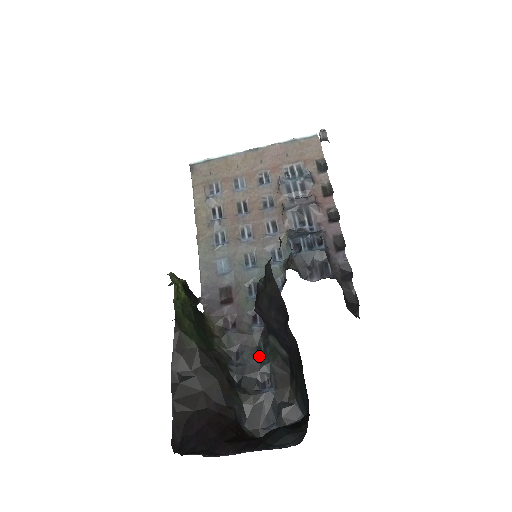
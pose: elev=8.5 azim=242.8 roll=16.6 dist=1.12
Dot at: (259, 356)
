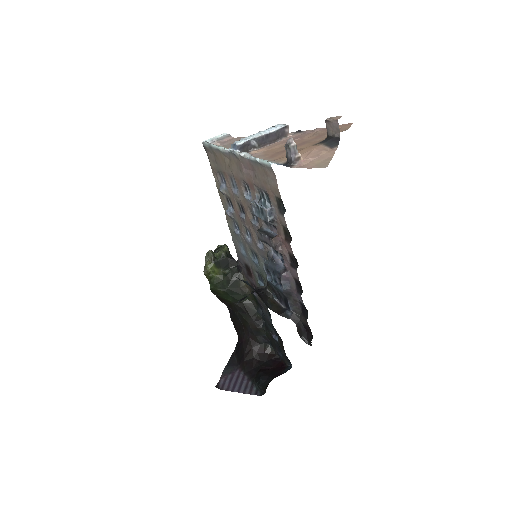
Dot at: (270, 317)
